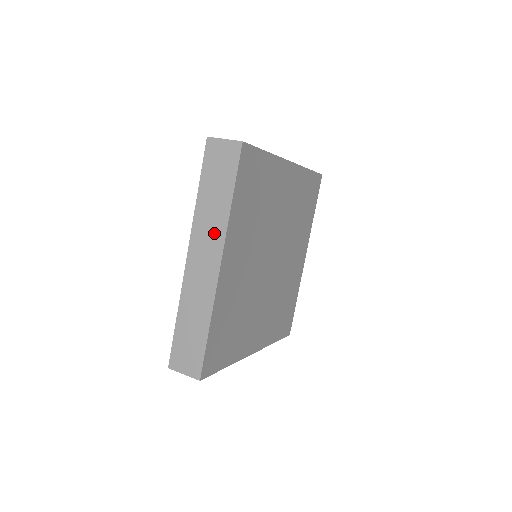
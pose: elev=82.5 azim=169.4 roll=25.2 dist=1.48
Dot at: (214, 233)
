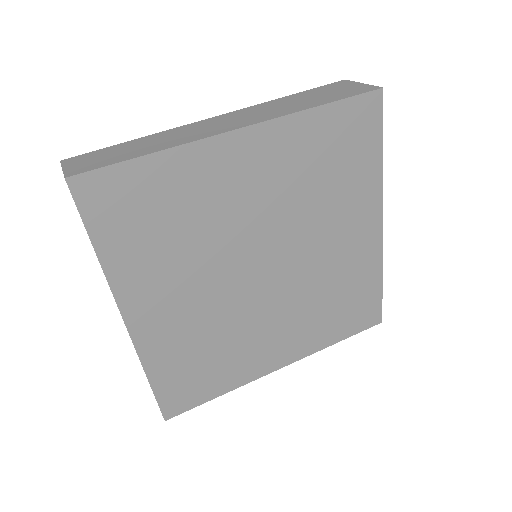
Dot at: occluded
